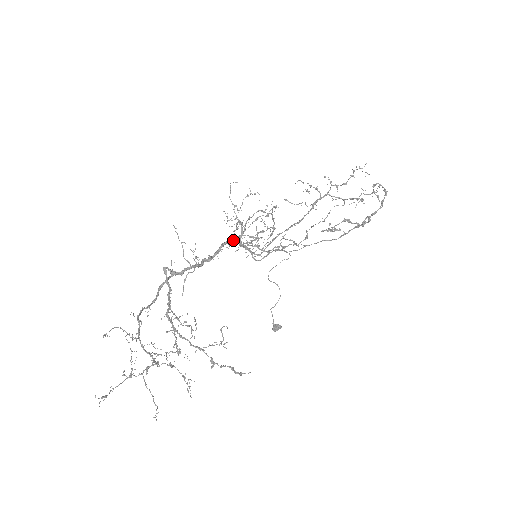
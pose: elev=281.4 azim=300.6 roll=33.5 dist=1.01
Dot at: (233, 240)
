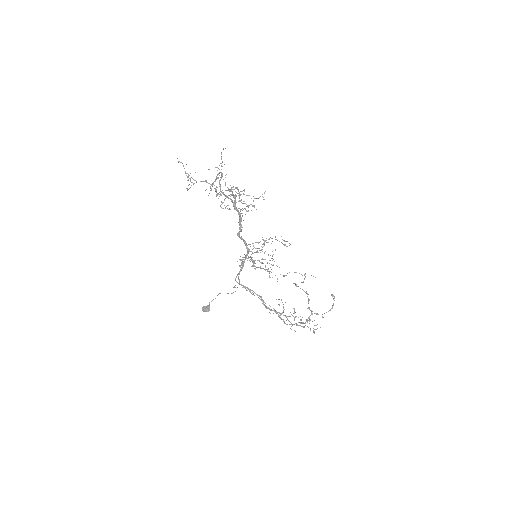
Dot at: (249, 249)
